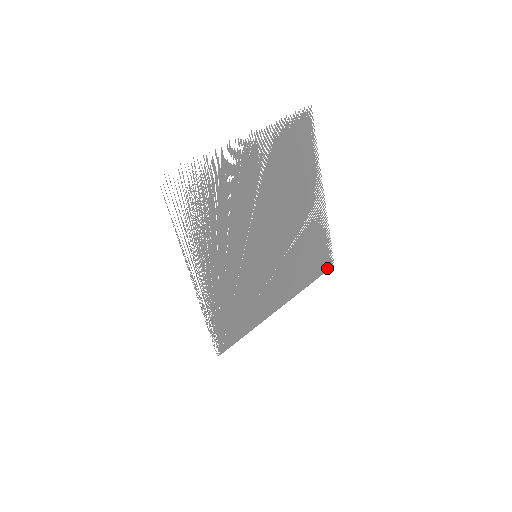
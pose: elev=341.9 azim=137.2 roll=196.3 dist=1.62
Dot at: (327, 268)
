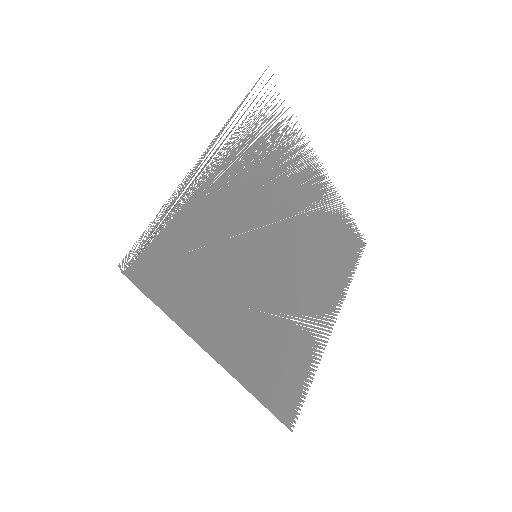
Dot at: (286, 419)
